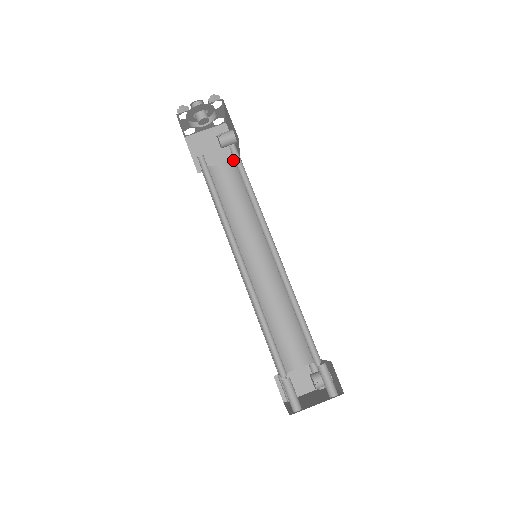
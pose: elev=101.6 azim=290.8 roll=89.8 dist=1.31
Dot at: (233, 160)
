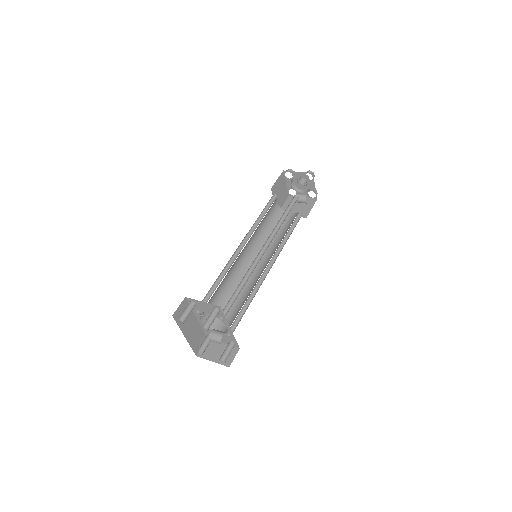
Dot at: occluded
